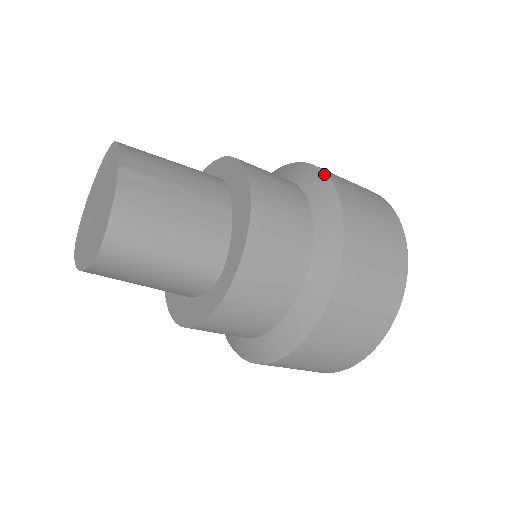
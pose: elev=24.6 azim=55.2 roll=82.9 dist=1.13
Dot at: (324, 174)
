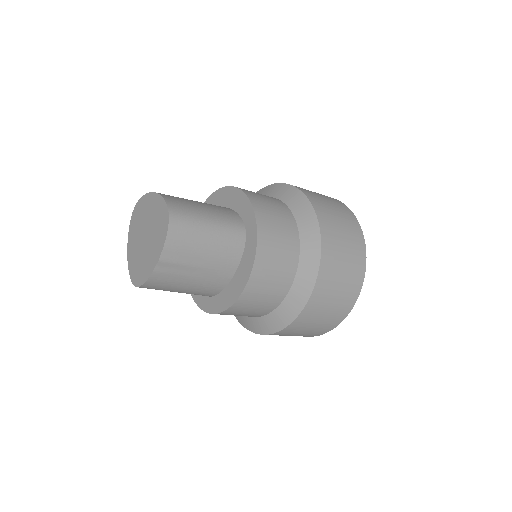
Dot at: (315, 280)
